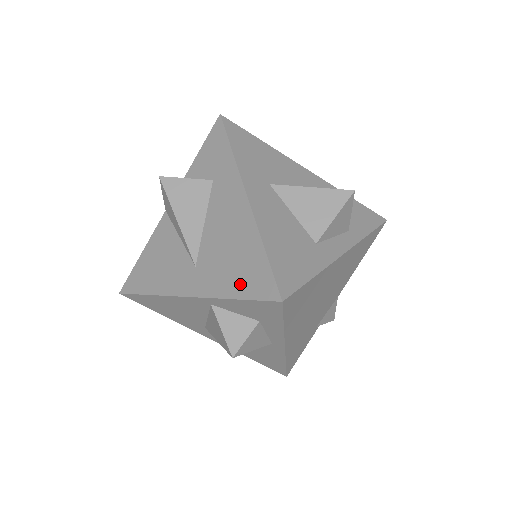
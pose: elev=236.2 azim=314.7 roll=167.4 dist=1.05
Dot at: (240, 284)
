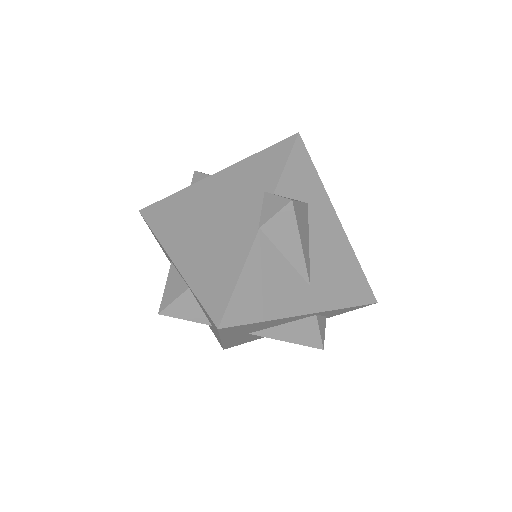
Dot at: (350, 296)
